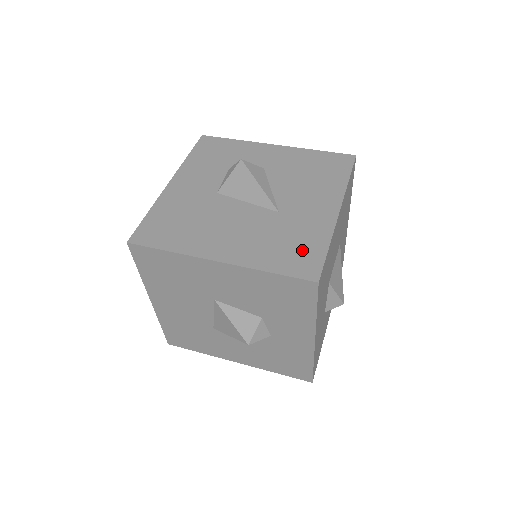
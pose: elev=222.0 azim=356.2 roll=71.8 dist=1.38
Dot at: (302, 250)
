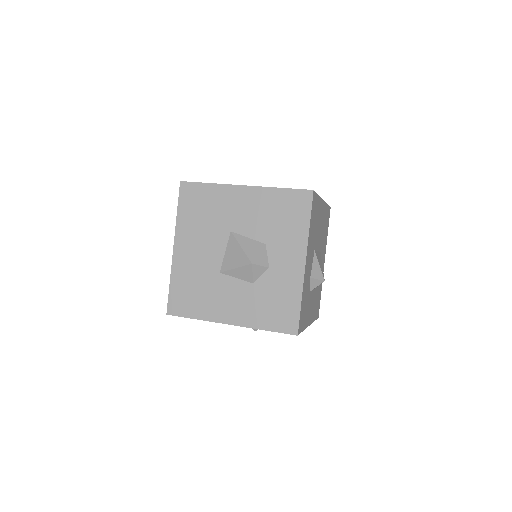
Dot at: occluded
